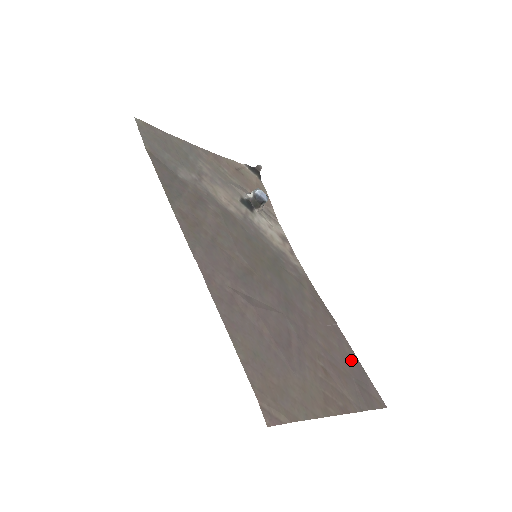
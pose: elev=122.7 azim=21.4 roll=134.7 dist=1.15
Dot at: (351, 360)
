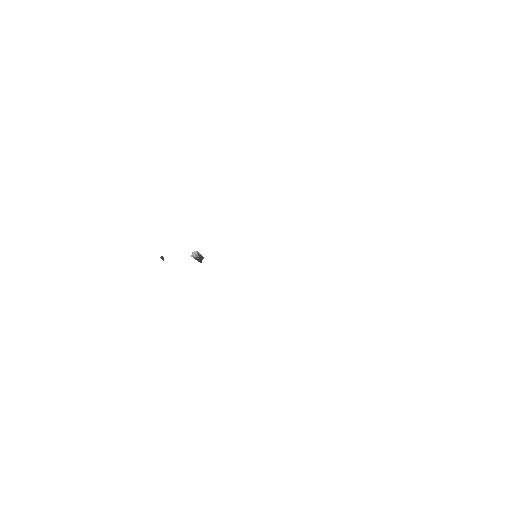
Dot at: occluded
